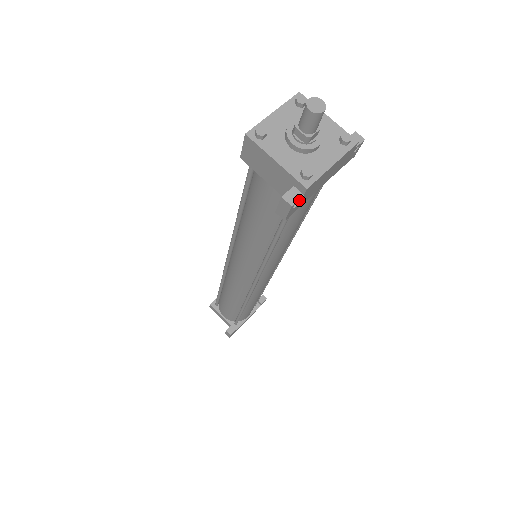
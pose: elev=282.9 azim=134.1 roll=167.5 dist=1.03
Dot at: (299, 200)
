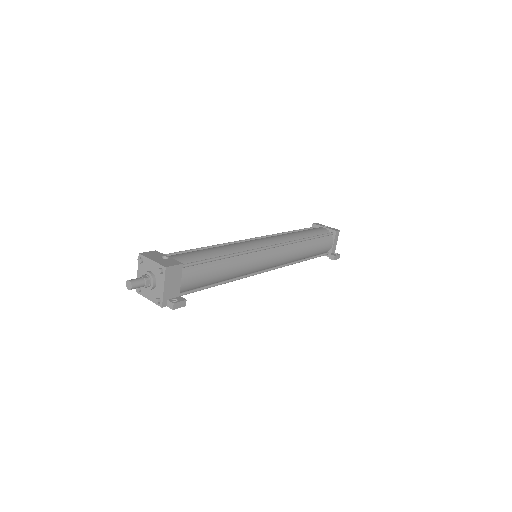
Dot at: occluded
